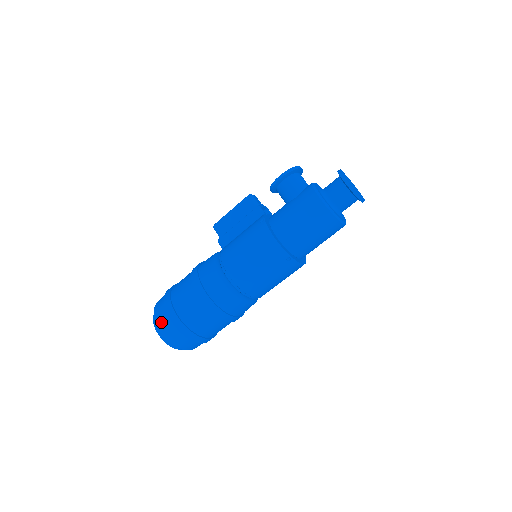
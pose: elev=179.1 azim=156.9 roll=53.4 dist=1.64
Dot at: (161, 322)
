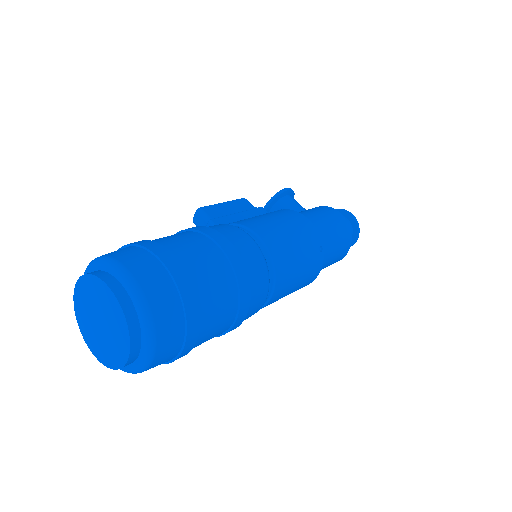
Dot at: (136, 264)
